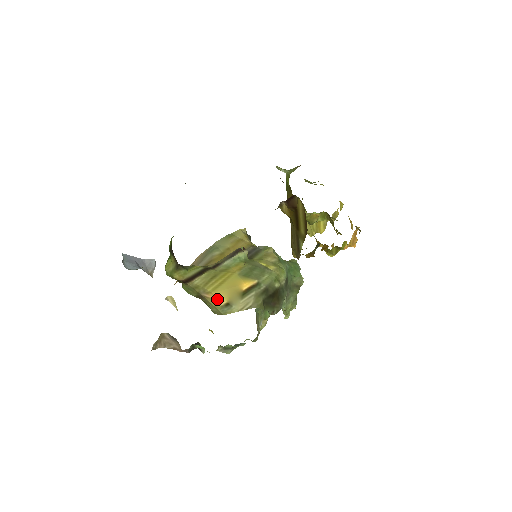
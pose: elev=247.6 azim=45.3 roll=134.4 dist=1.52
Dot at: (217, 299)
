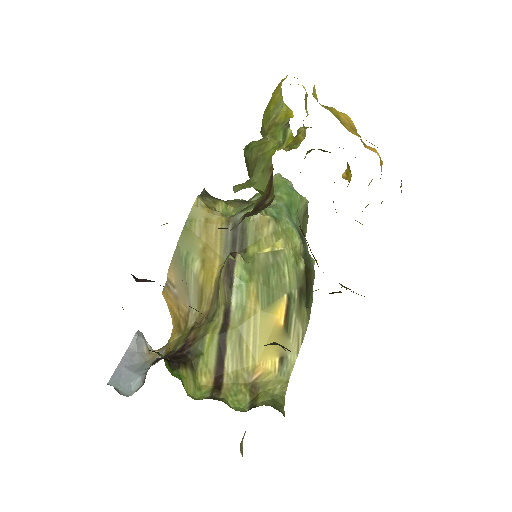
Dot at: (267, 367)
